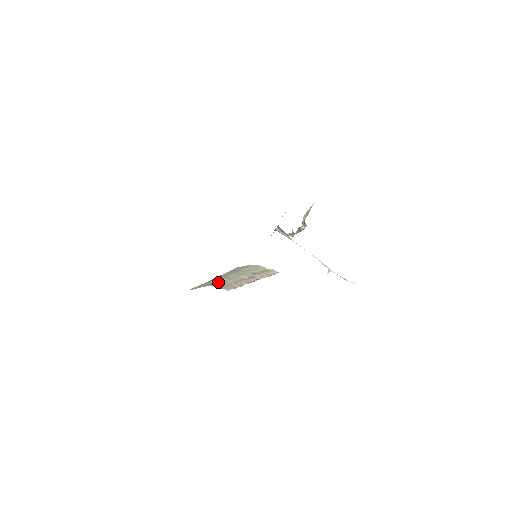
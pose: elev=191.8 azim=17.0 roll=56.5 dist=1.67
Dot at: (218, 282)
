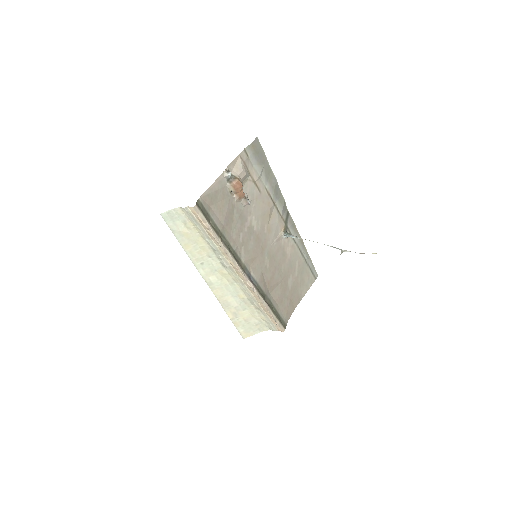
Dot at: (247, 306)
